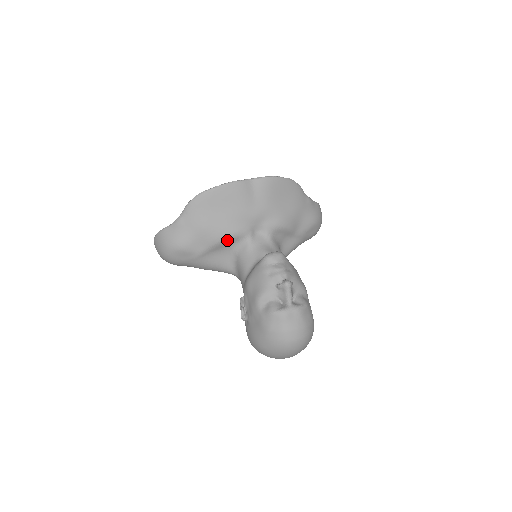
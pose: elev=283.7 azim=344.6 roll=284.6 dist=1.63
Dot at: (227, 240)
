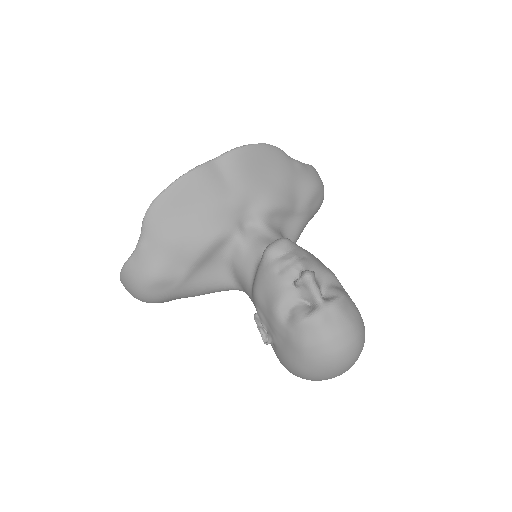
Dot at: (211, 248)
